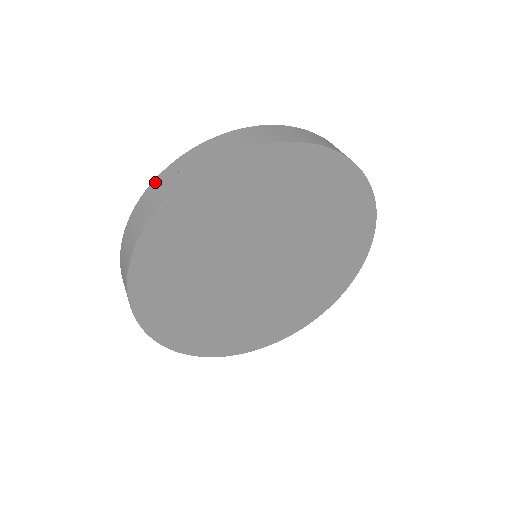
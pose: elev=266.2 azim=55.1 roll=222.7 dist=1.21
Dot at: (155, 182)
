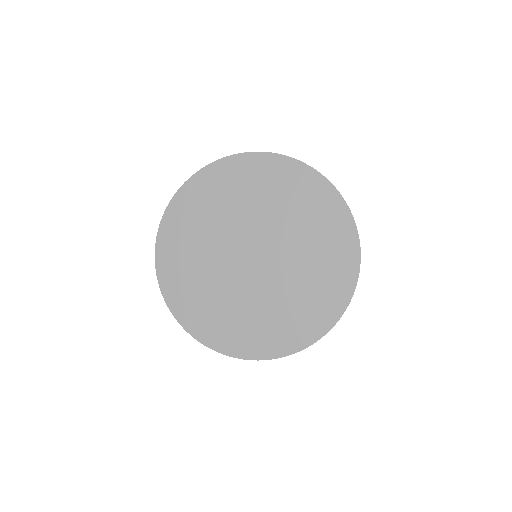
Dot at: occluded
